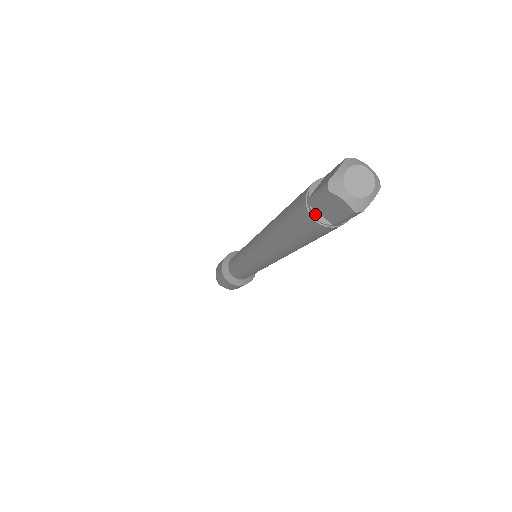
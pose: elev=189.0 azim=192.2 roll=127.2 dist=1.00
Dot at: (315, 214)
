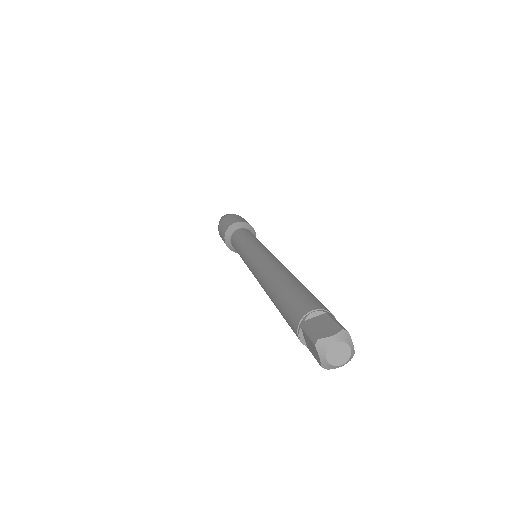
Dot at: occluded
